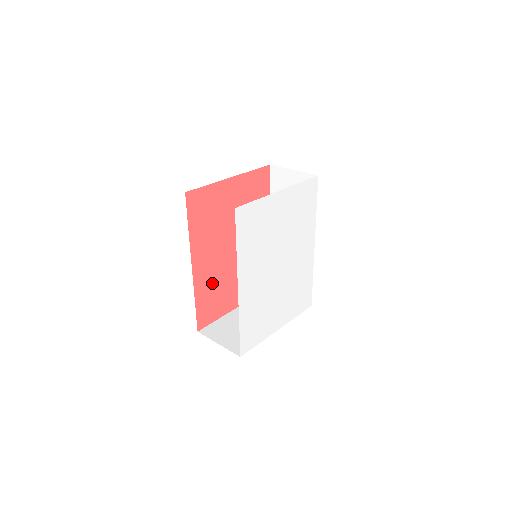
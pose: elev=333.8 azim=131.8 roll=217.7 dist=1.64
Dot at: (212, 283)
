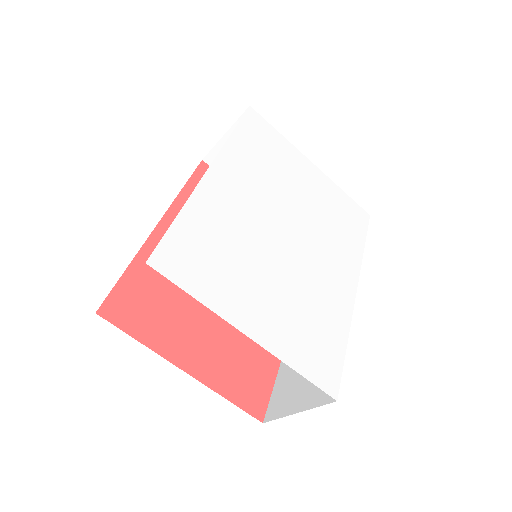
Dot at: occluded
